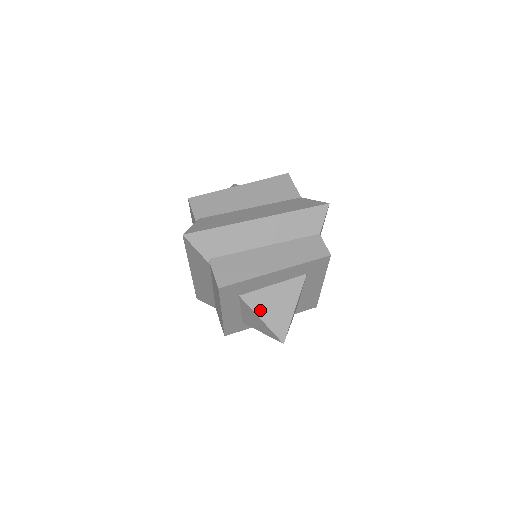
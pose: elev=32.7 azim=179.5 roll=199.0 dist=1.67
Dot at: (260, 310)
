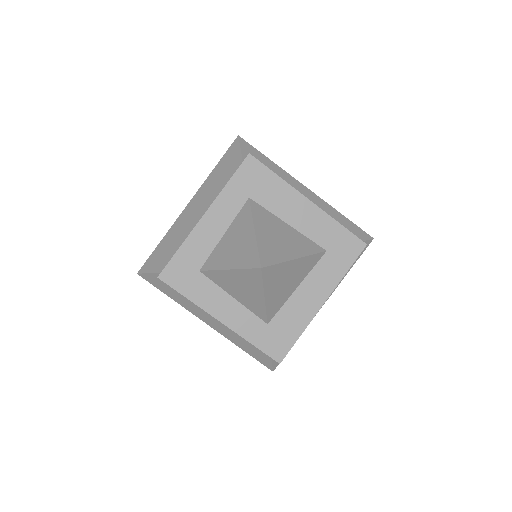
Dot at: (260, 224)
